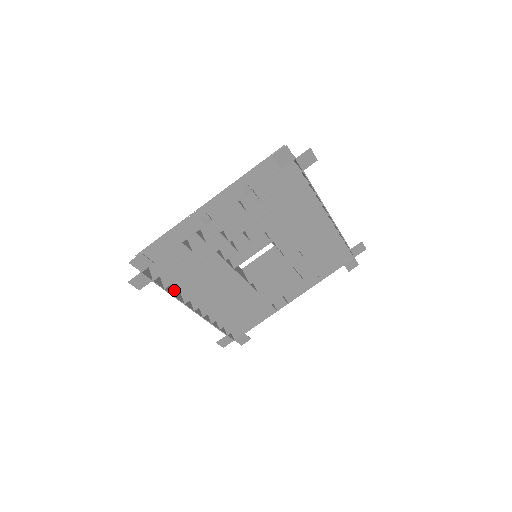
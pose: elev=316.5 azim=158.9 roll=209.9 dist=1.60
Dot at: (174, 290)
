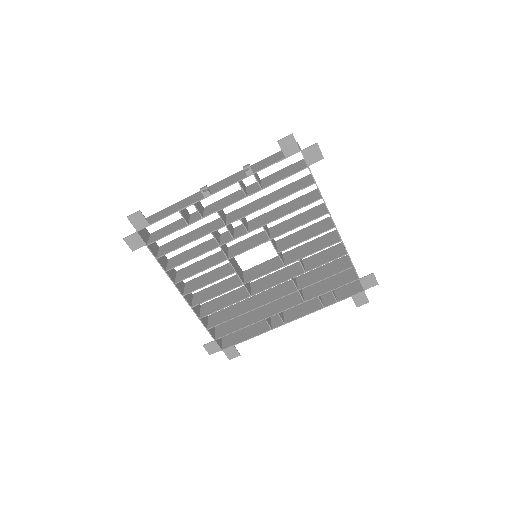
Dot at: (168, 266)
